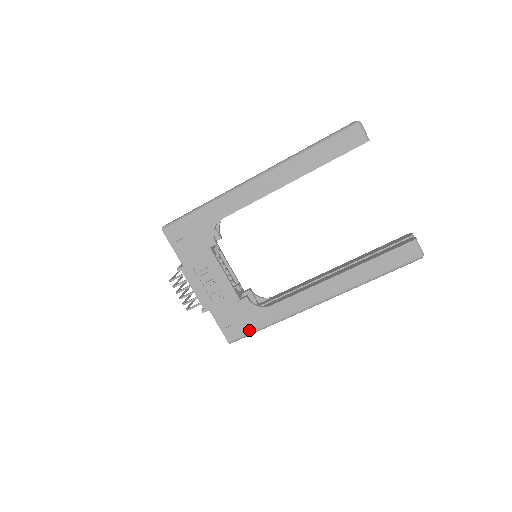
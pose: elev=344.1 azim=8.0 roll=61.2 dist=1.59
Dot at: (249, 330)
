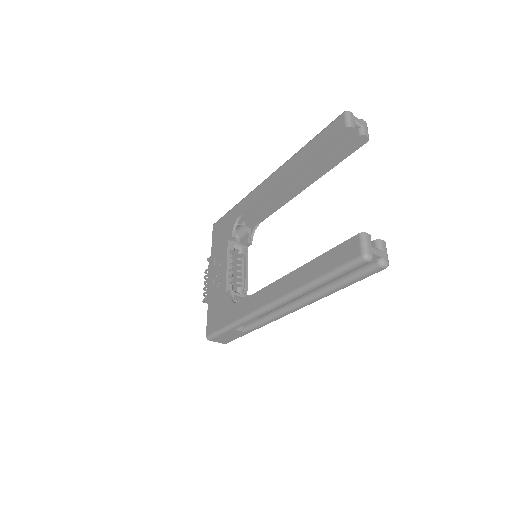
Dot at: (220, 326)
